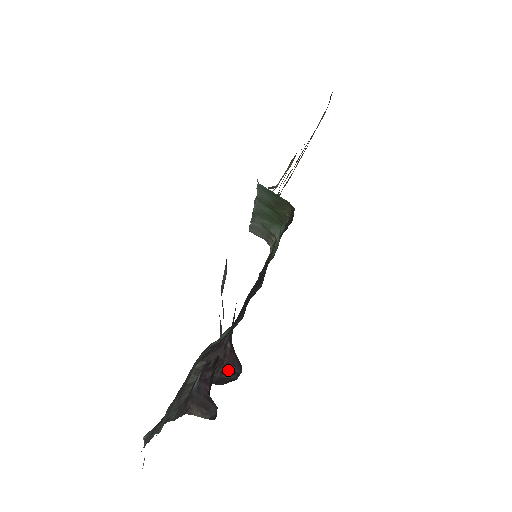
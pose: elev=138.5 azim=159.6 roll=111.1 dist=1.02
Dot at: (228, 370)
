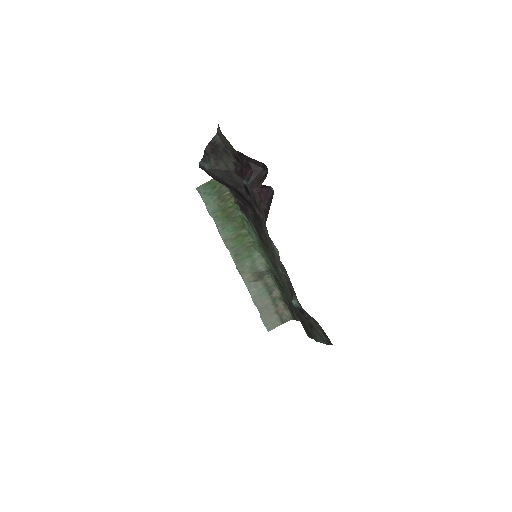
Dot at: (270, 203)
